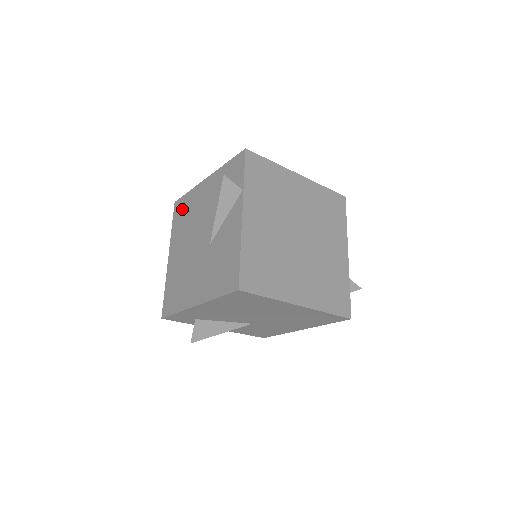
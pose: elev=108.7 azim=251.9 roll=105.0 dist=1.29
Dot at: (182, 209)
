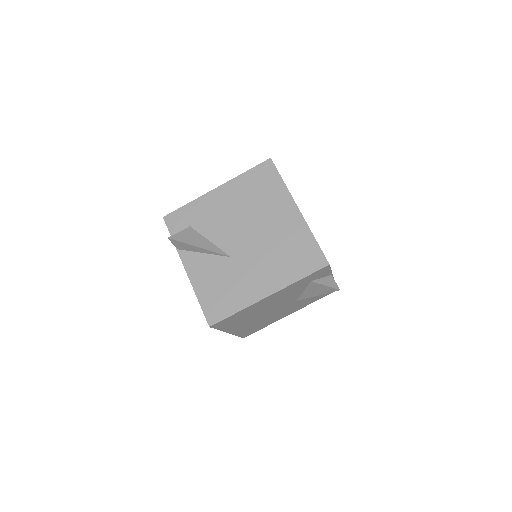
Dot at: occluded
